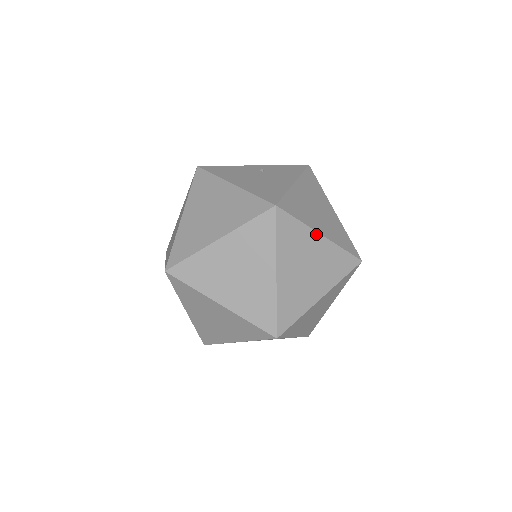
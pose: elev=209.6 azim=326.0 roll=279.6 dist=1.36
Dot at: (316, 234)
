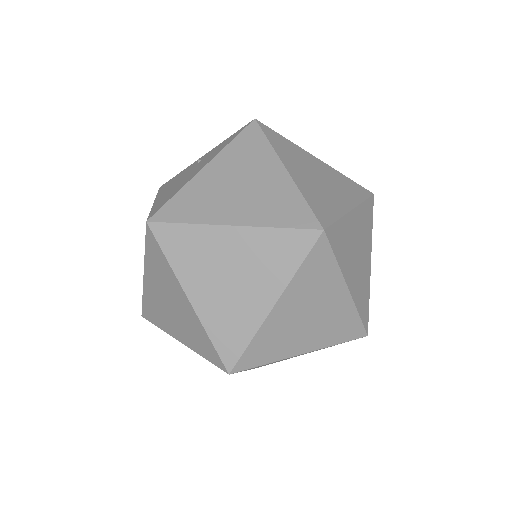
Dot at: (221, 228)
